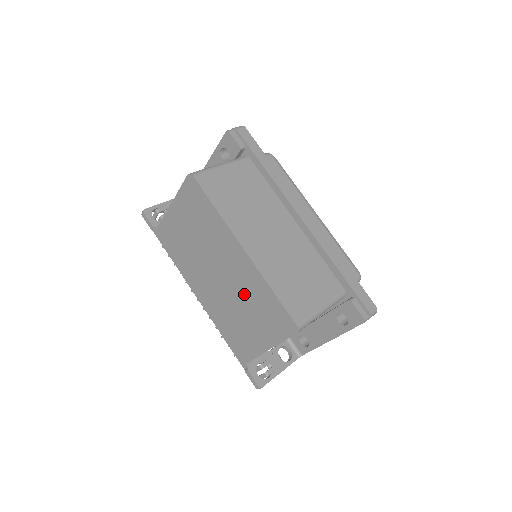
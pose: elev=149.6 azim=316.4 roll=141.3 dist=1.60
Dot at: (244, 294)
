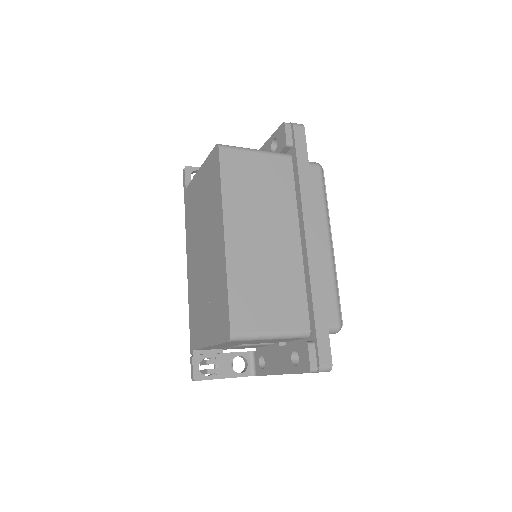
Dot at: (211, 281)
